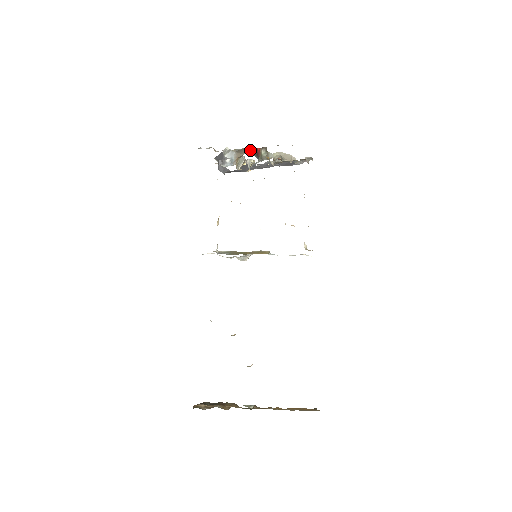
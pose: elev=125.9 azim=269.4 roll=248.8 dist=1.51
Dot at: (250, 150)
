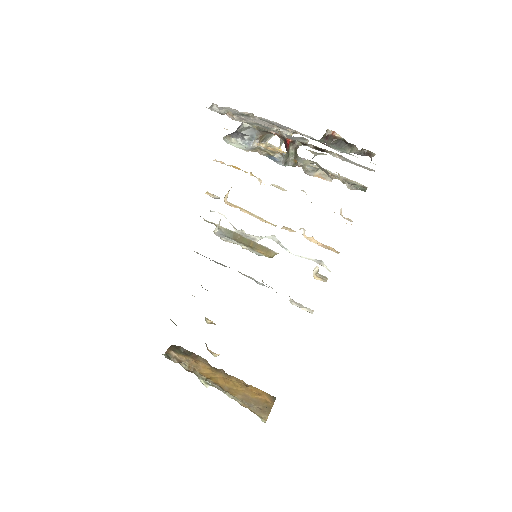
Dot at: (278, 136)
